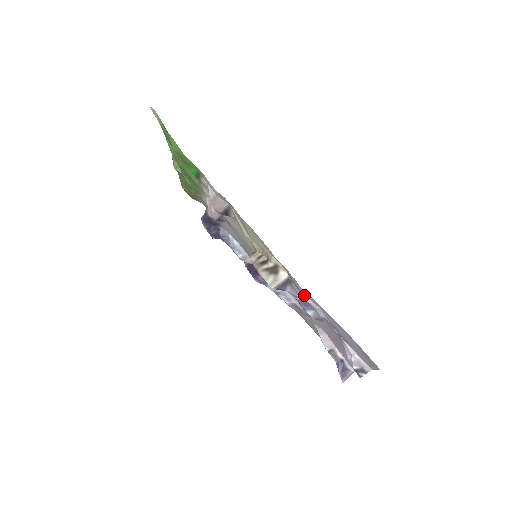
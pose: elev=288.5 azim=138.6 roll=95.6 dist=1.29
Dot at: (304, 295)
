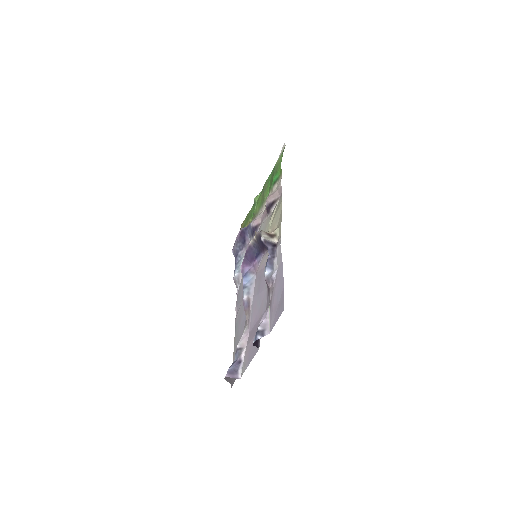
Dot at: (276, 256)
